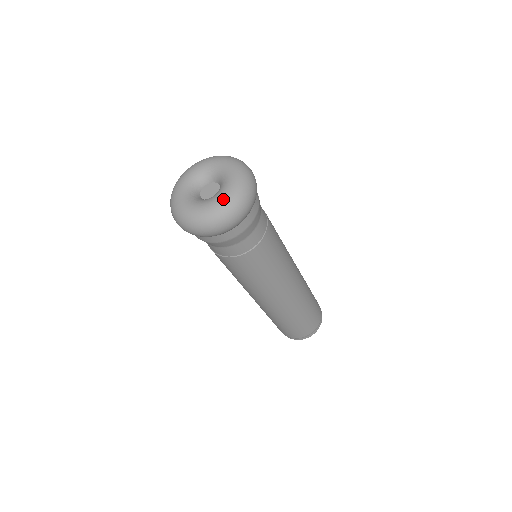
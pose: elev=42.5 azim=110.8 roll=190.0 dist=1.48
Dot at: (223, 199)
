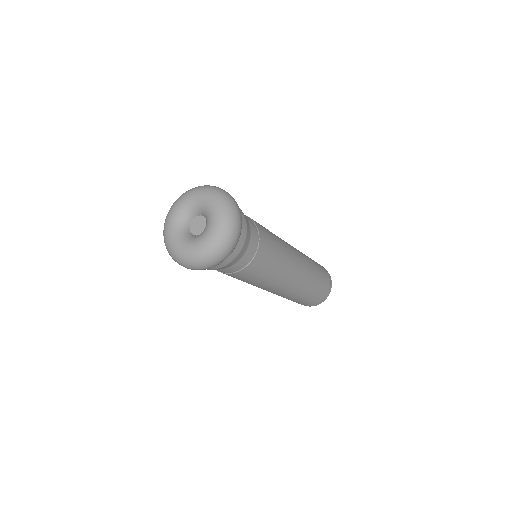
Dot at: (218, 215)
